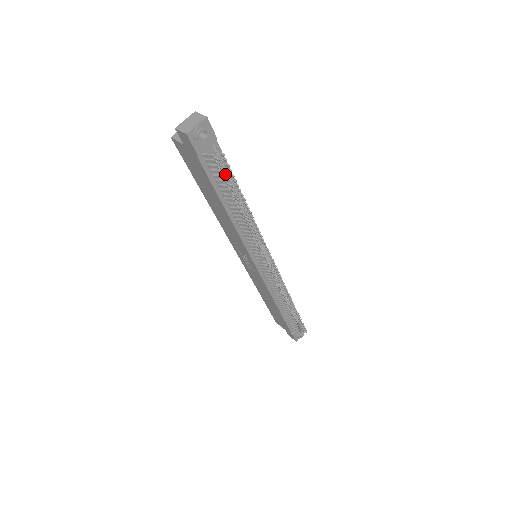
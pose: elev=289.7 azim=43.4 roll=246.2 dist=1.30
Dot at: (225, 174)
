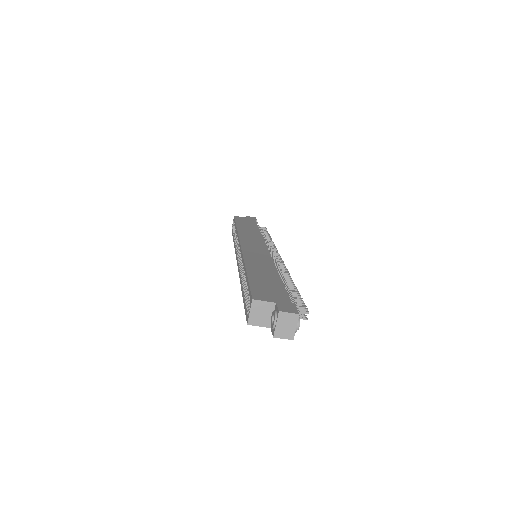
Dot at: occluded
